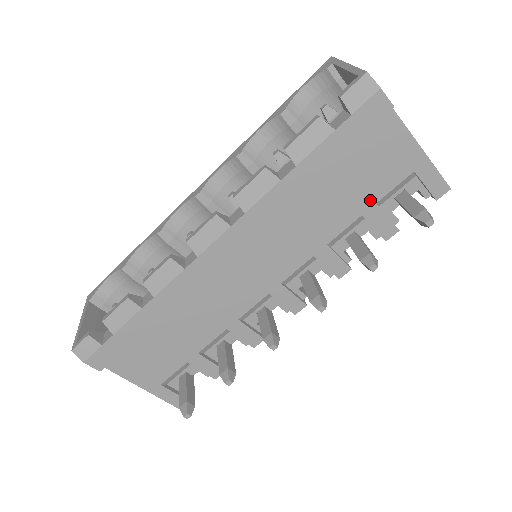
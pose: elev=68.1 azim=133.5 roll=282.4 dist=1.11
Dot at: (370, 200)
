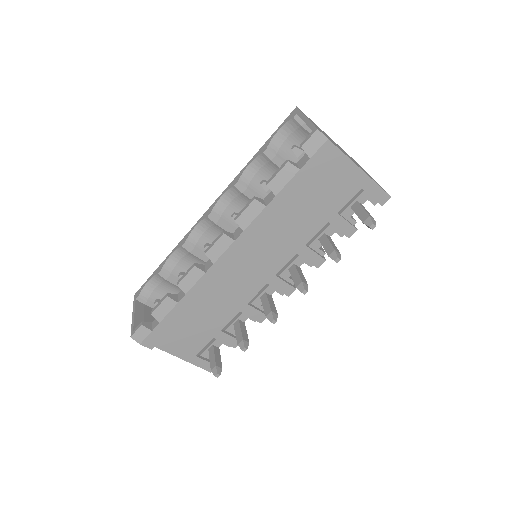
Dot at: (333, 211)
